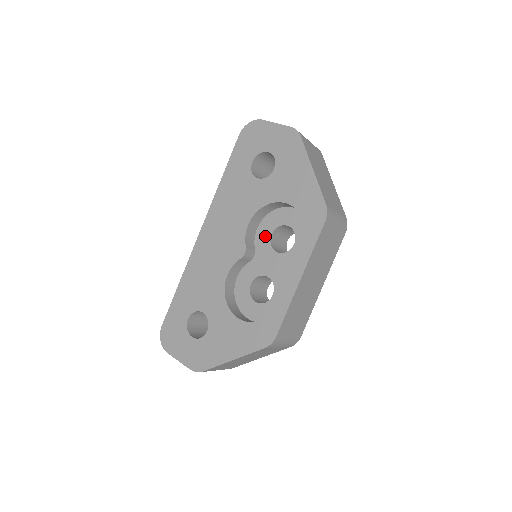
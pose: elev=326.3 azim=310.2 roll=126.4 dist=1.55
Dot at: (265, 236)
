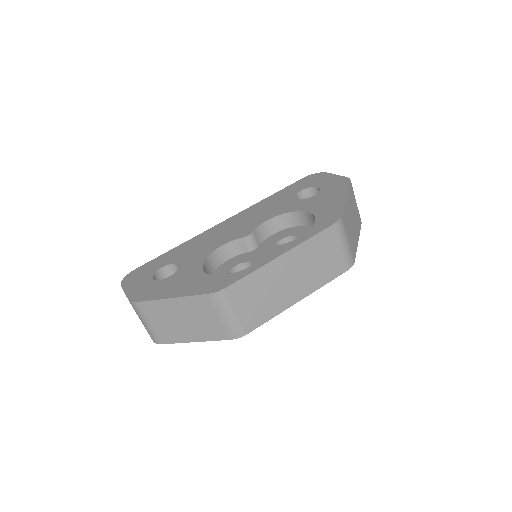
Dot at: (275, 239)
